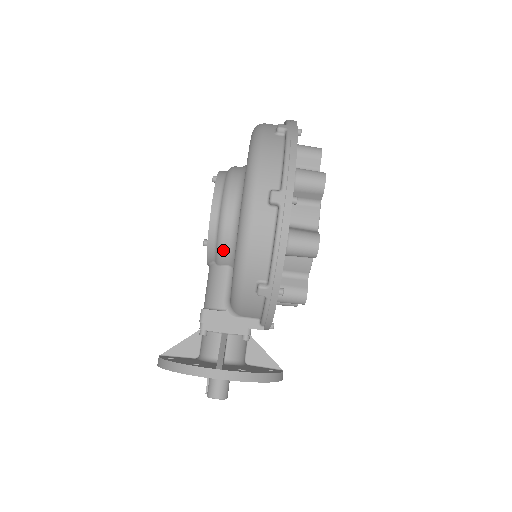
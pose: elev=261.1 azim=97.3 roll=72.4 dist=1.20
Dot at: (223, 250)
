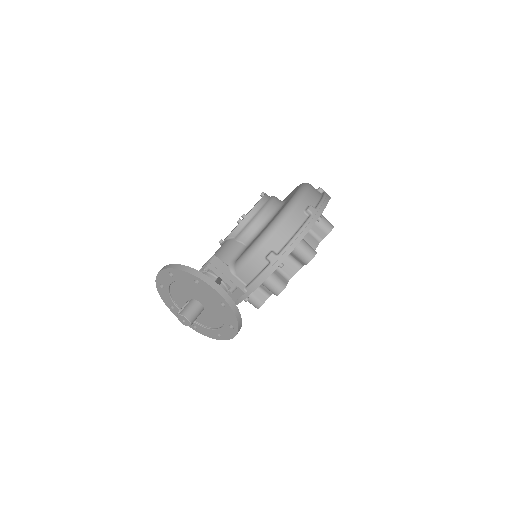
Dot at: (250, 230)
